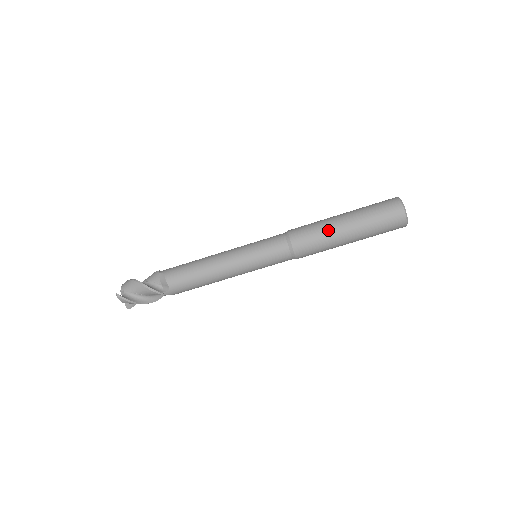
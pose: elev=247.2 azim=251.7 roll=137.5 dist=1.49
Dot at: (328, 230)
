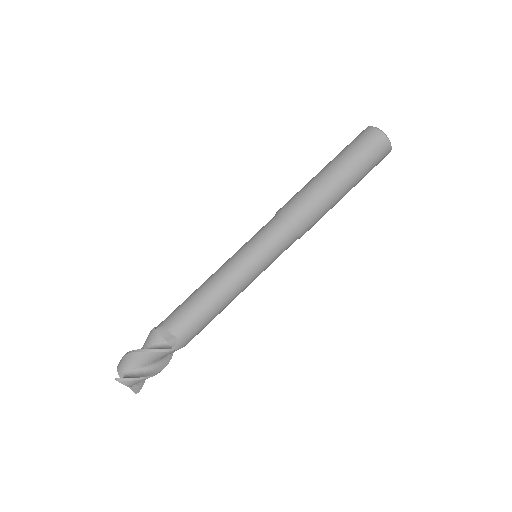
Dot at: (319, 188)
